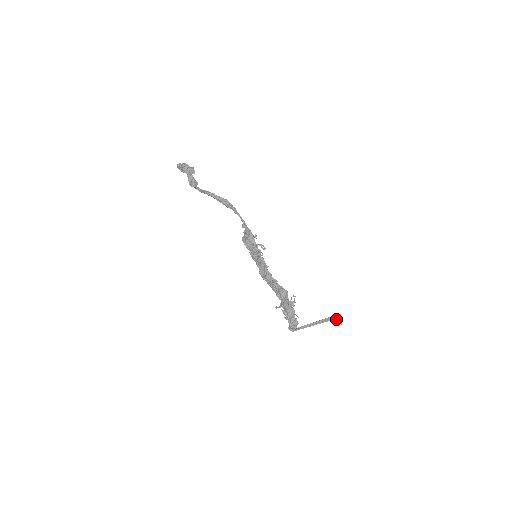
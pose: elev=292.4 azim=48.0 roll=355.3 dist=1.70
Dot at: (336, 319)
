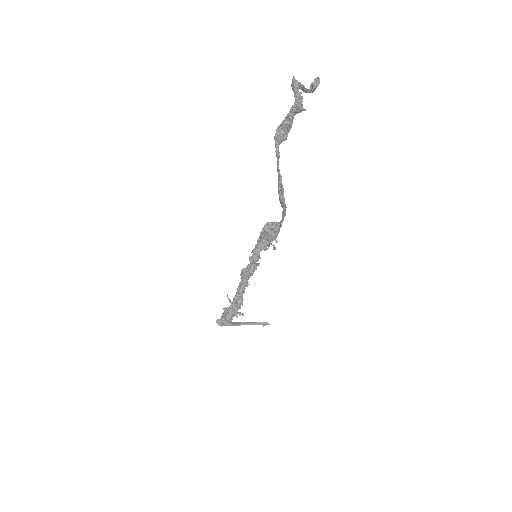
Dot at: (263, 323)
